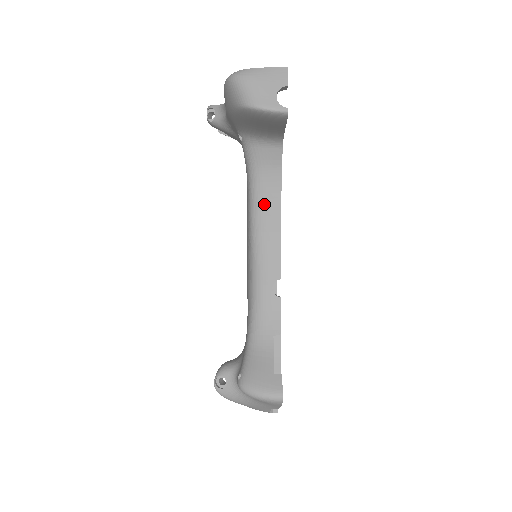
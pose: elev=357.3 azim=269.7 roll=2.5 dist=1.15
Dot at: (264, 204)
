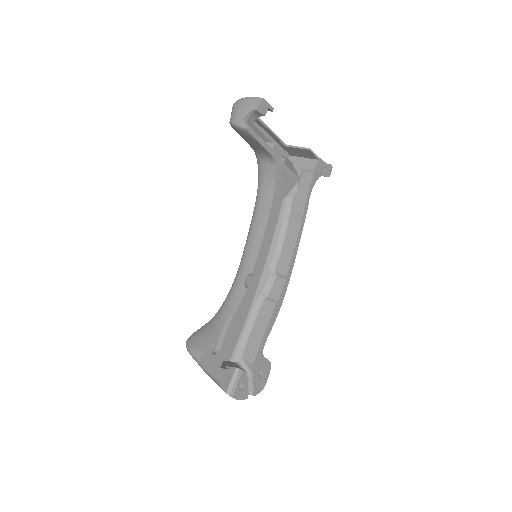
Dot at: (259, 210)
